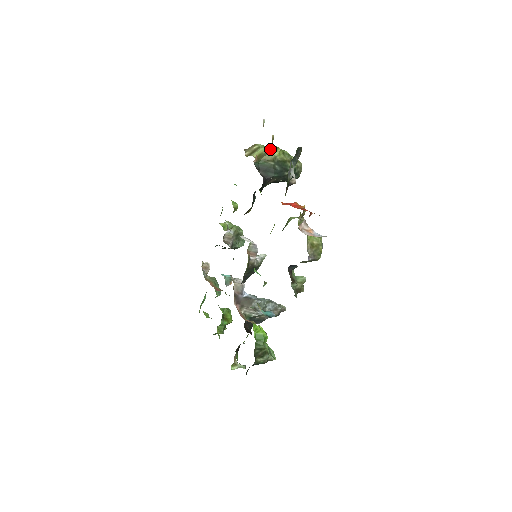
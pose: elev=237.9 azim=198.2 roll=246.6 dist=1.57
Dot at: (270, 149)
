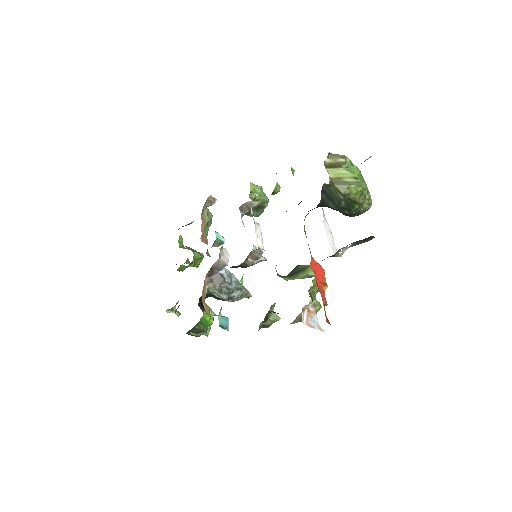
Dot at: (352, 181)
